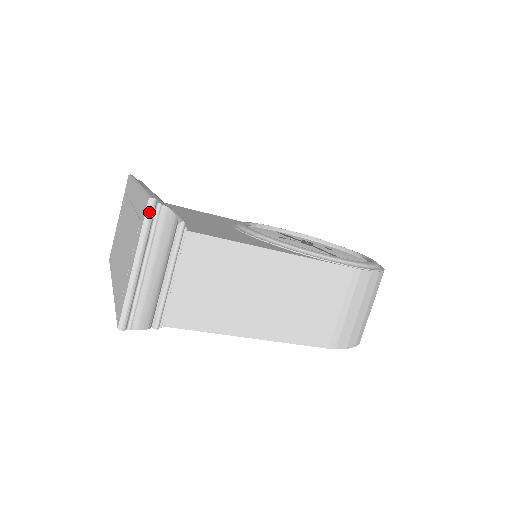
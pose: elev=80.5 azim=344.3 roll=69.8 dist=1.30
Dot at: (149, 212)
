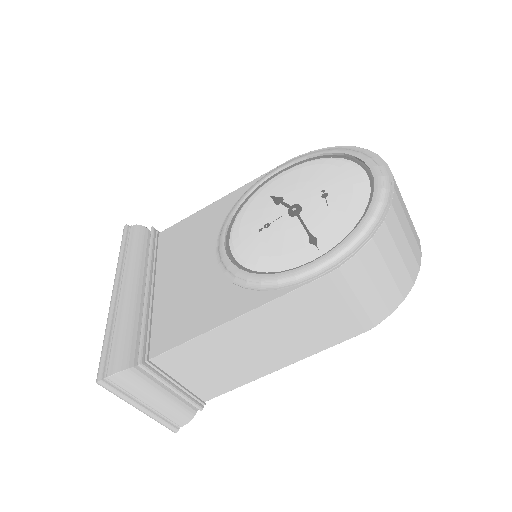
Dot at: (106, 388)
